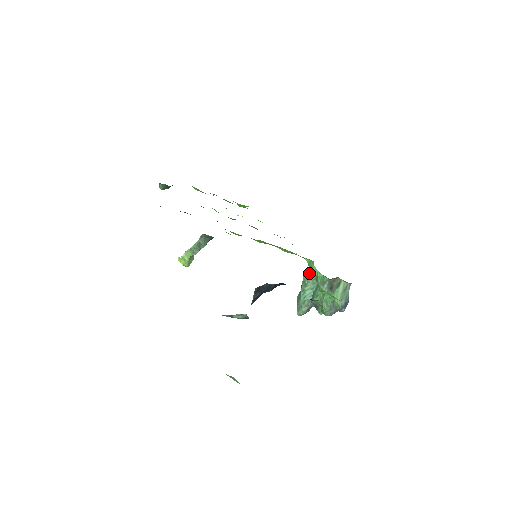
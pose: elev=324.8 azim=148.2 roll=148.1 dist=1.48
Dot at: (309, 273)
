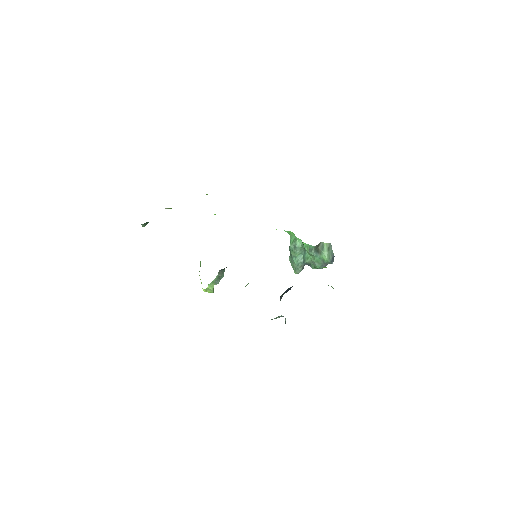
Dot at: (295, 244)
